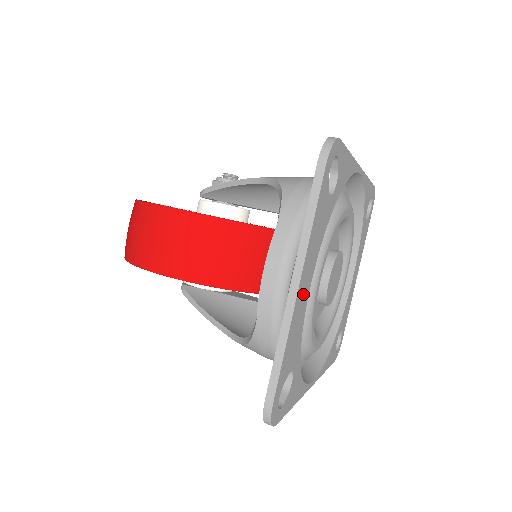
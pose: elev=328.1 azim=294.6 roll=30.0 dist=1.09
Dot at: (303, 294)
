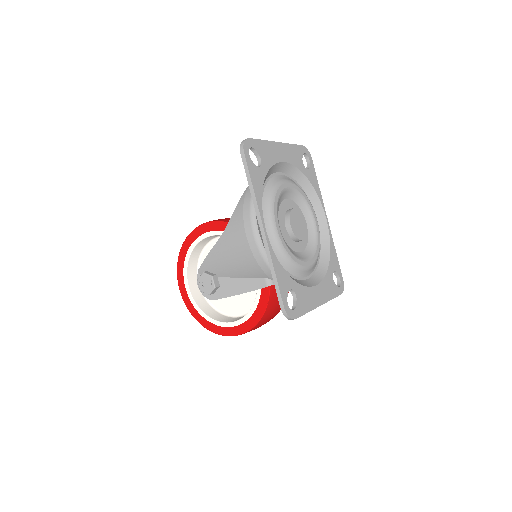
Dot at: (279, 152)
